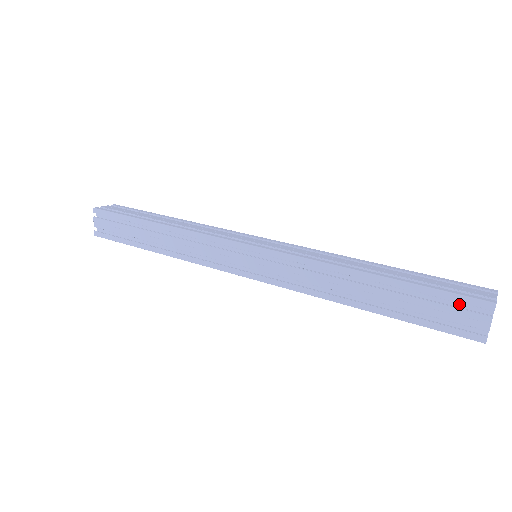
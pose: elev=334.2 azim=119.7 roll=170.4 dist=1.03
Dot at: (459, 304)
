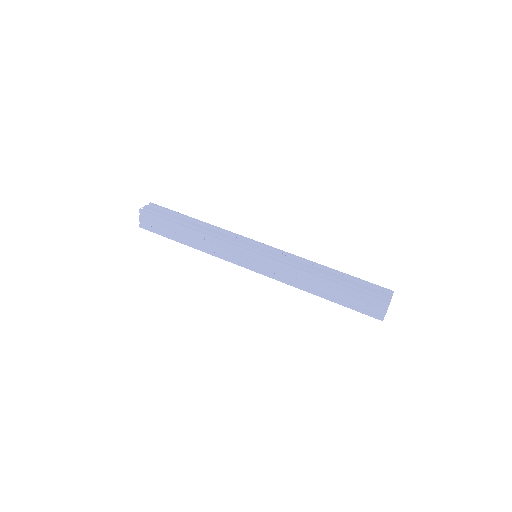
Dot at: (372, 300)
